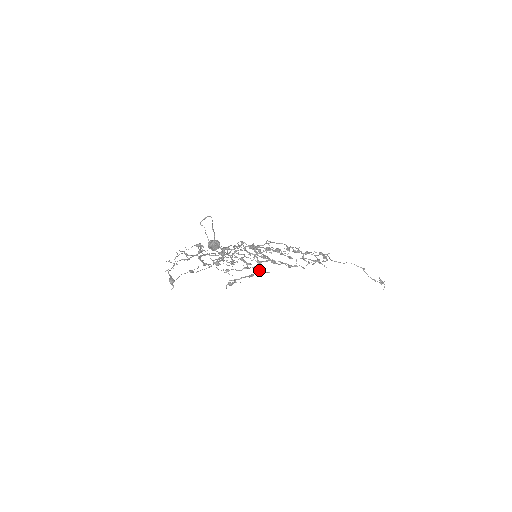
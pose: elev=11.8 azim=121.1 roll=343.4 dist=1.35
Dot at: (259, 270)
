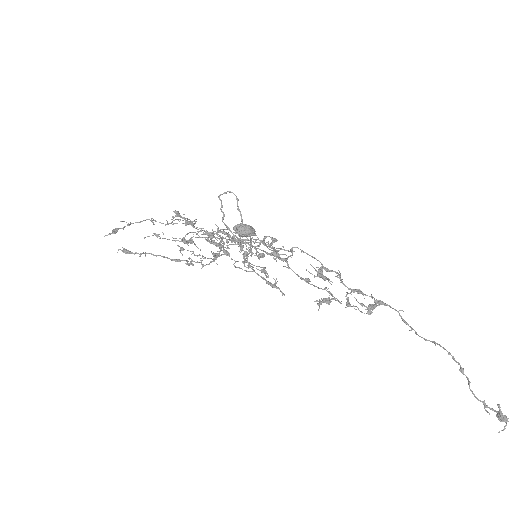
Dot at: (209, 264)
